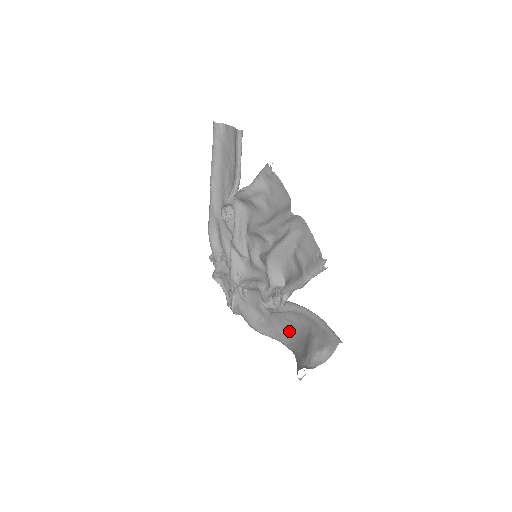
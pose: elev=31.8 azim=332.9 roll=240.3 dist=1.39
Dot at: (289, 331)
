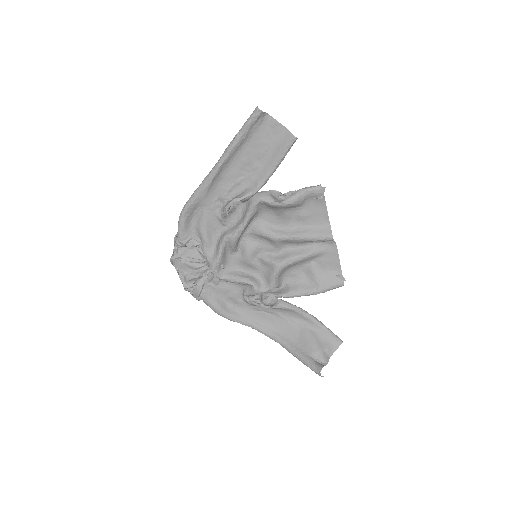
Dot at: (268, 321)
